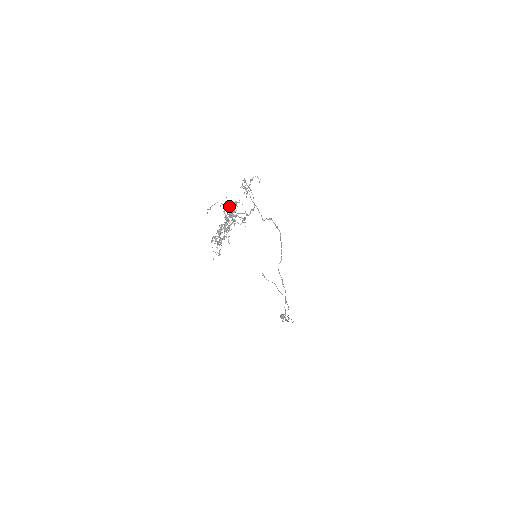
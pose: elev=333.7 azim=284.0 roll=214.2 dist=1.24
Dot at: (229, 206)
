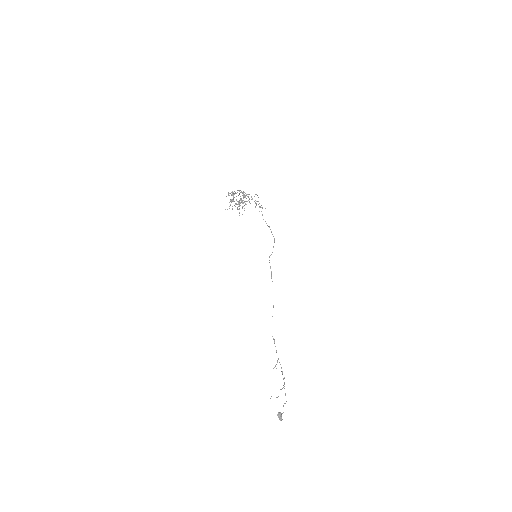
Dot at: occluded
